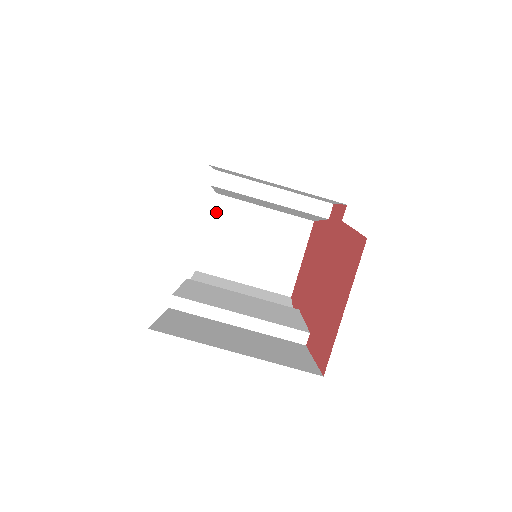
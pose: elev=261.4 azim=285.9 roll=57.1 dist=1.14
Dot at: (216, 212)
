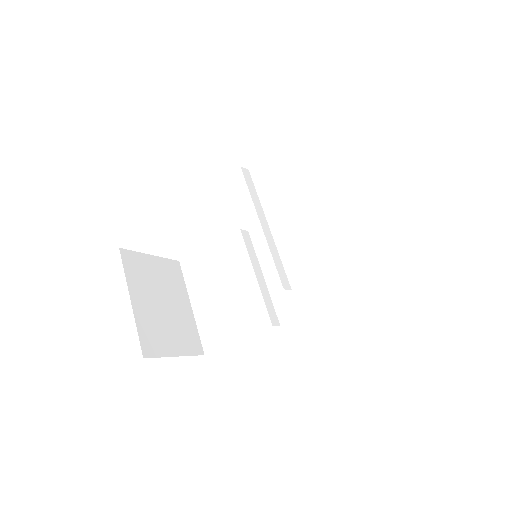
Dot at: (168, 262)
